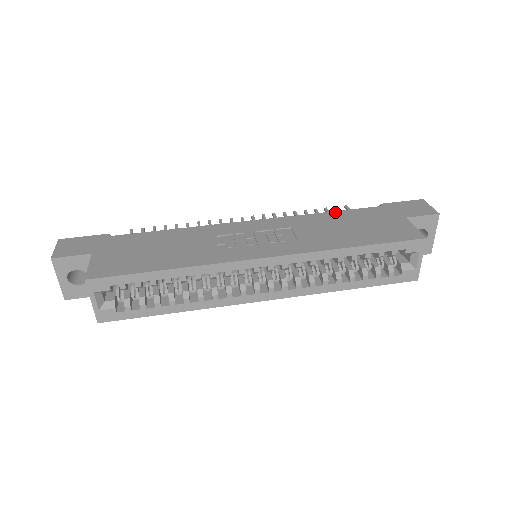
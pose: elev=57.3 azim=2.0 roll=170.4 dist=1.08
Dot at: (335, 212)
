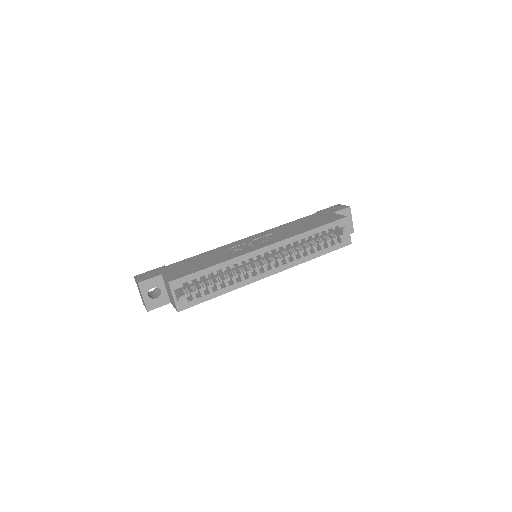
Dot at: (292, 222)
